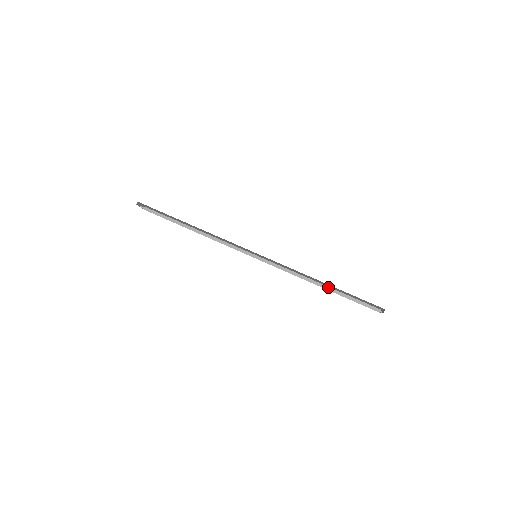
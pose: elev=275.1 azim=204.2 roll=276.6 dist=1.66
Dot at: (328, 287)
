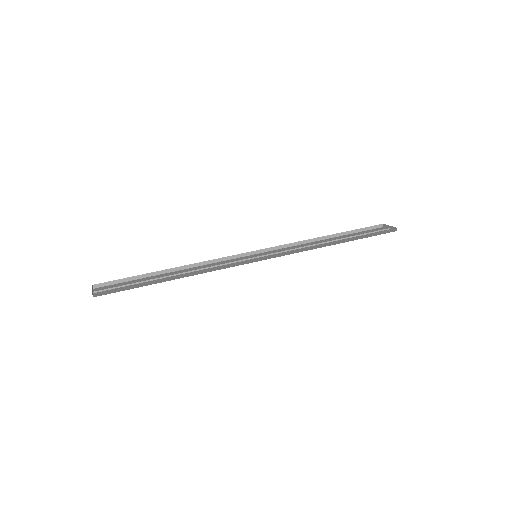
Dot at: (331, 235)
